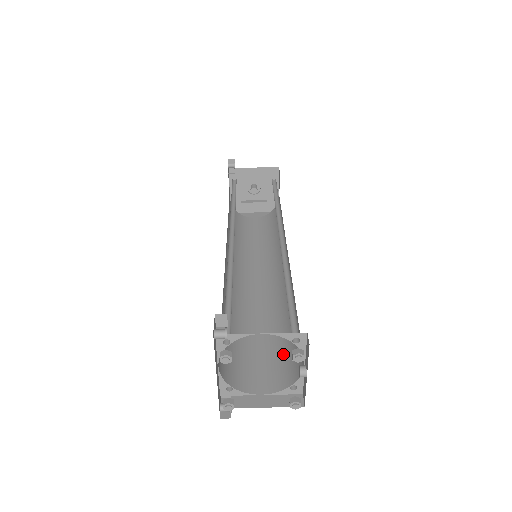
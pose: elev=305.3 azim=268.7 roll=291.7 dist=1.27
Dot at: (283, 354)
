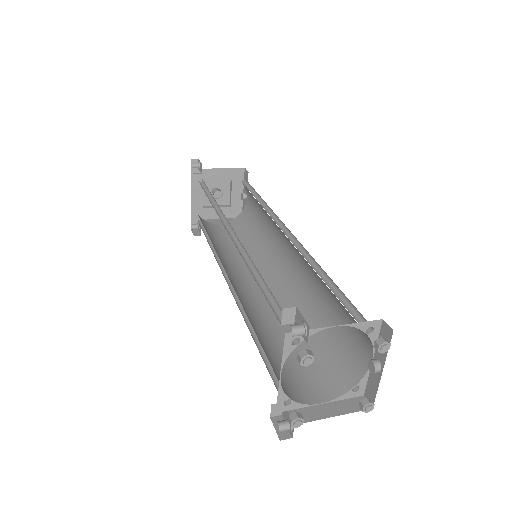
Dot at: (326, 356)
